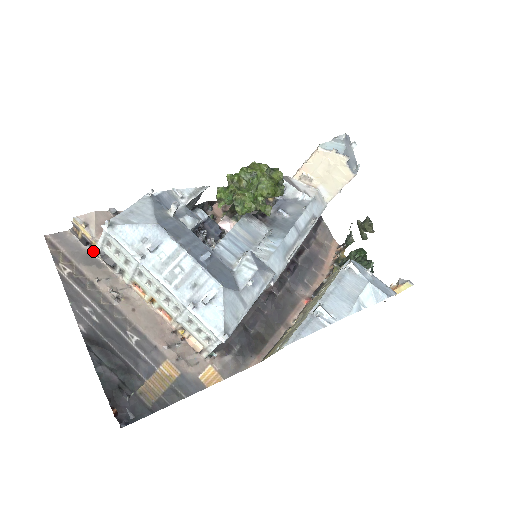
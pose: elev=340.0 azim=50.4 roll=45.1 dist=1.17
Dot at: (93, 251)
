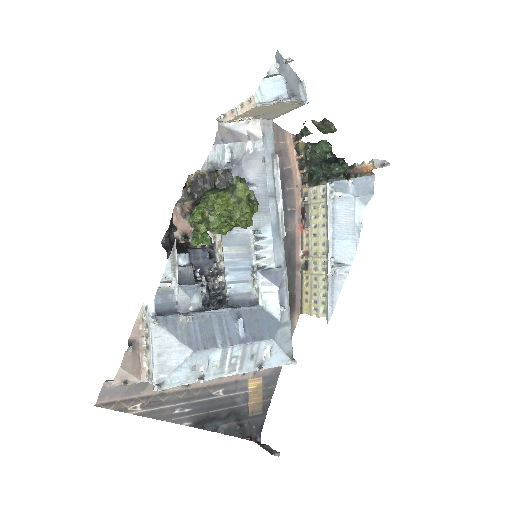
Dot at: occluded
